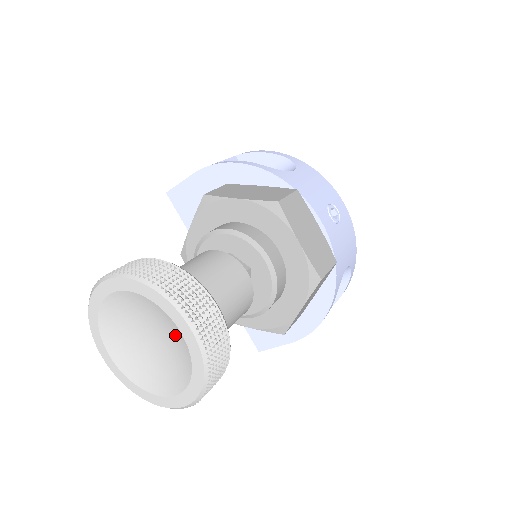
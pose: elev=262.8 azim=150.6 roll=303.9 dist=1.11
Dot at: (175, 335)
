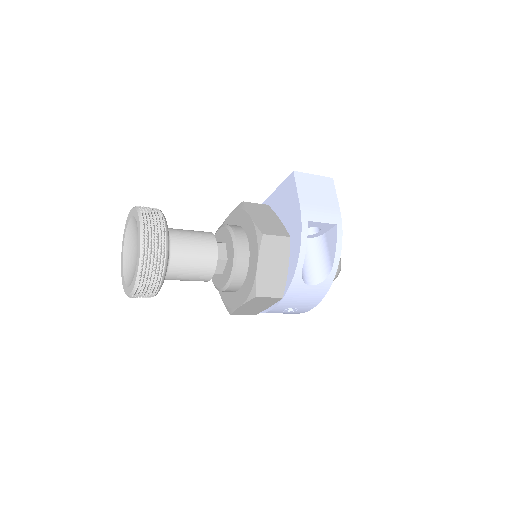
Dot at: (133, 277)
